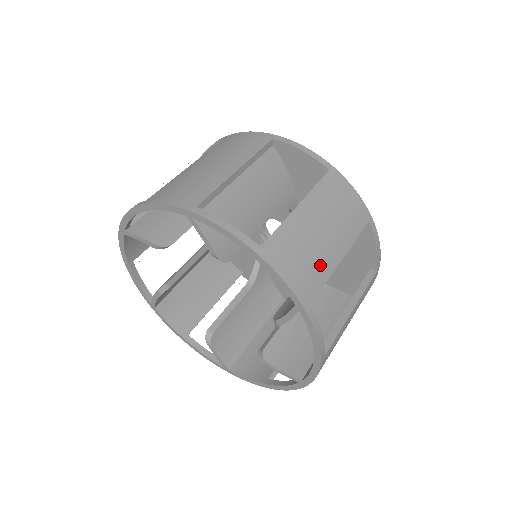
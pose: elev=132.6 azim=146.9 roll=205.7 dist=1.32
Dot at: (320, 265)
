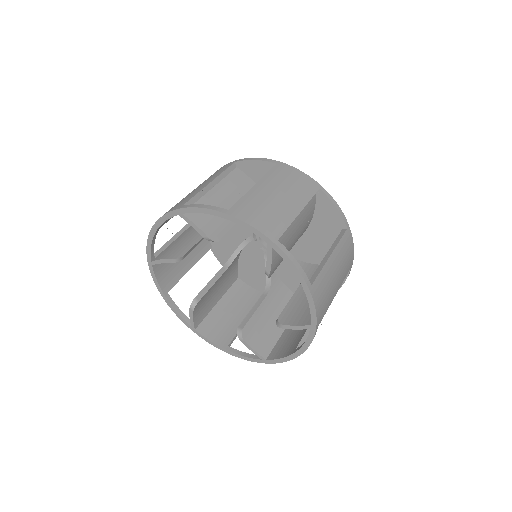
Dot at: (280, 215)
